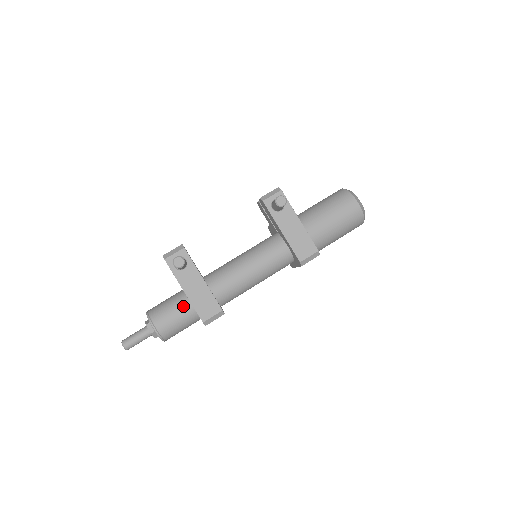
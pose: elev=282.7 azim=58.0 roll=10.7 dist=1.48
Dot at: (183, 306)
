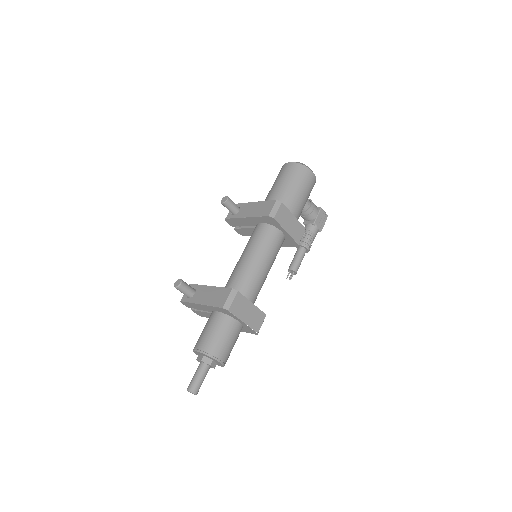
Dot at: (211, 319)
